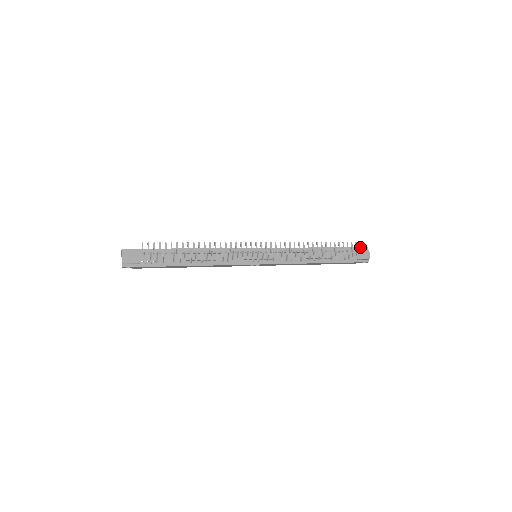
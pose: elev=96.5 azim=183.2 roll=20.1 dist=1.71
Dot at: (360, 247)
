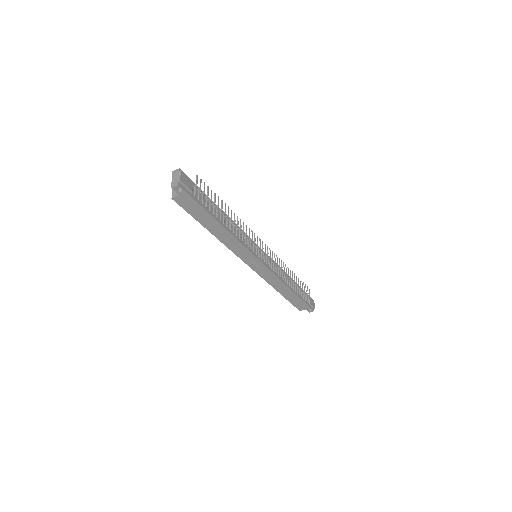
Dot at: occluded
